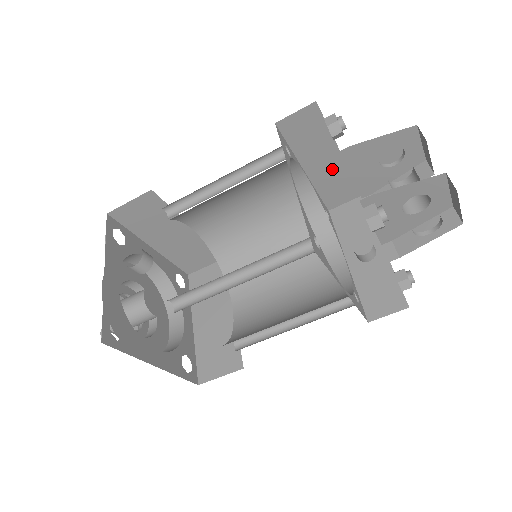
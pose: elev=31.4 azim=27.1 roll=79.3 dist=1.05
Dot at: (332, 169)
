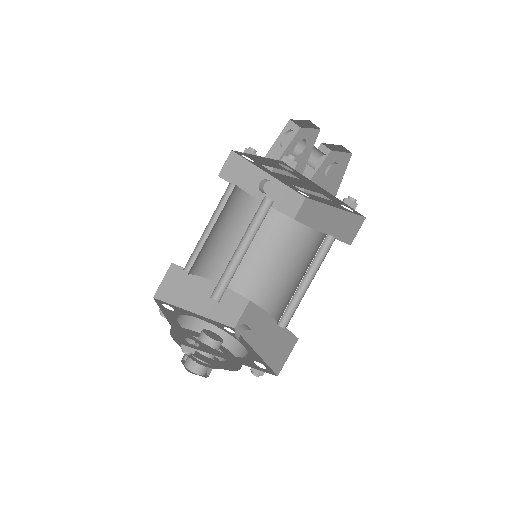
Dot at: occluded
